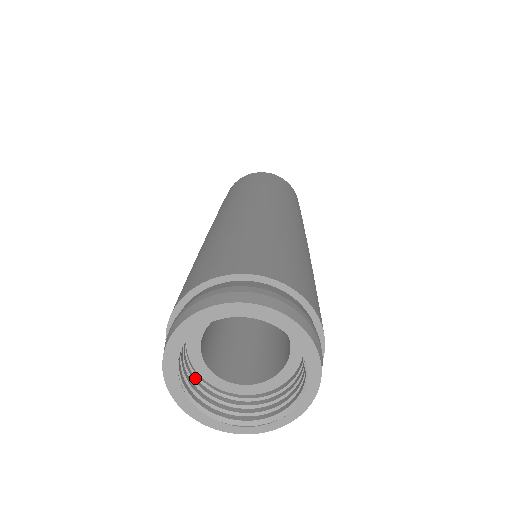
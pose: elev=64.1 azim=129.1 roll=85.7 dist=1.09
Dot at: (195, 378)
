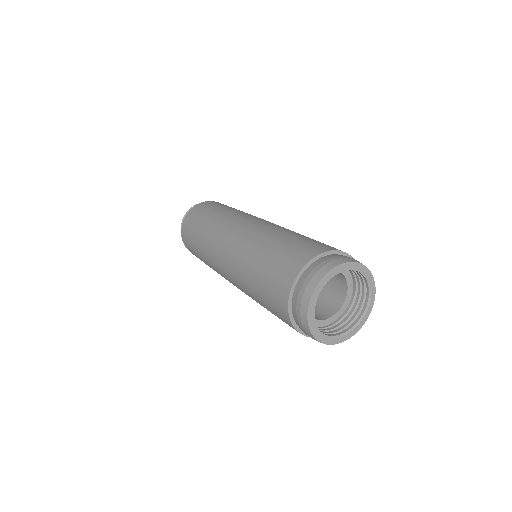
Dot at: occluded
